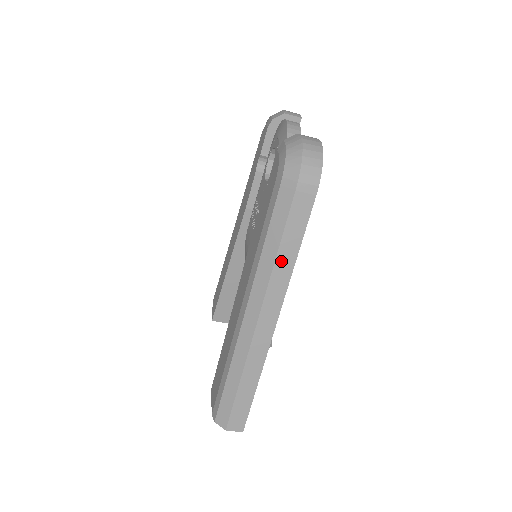
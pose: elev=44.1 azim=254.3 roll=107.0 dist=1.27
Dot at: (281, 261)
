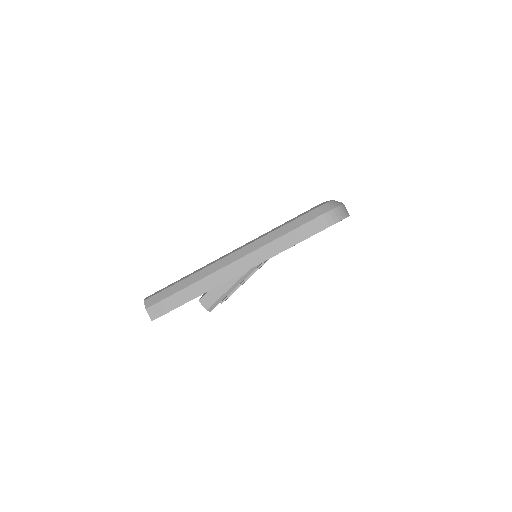
Dot at: (276, 244)
